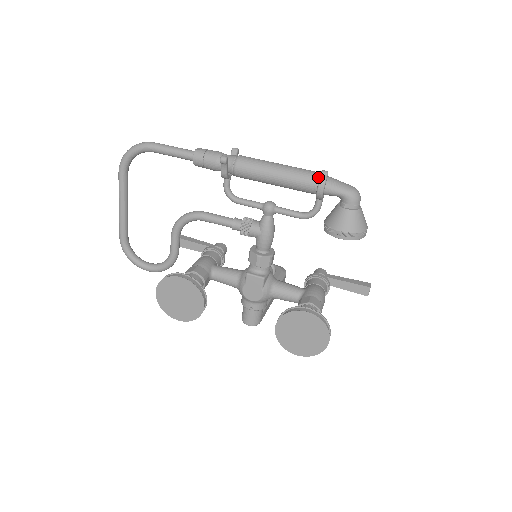
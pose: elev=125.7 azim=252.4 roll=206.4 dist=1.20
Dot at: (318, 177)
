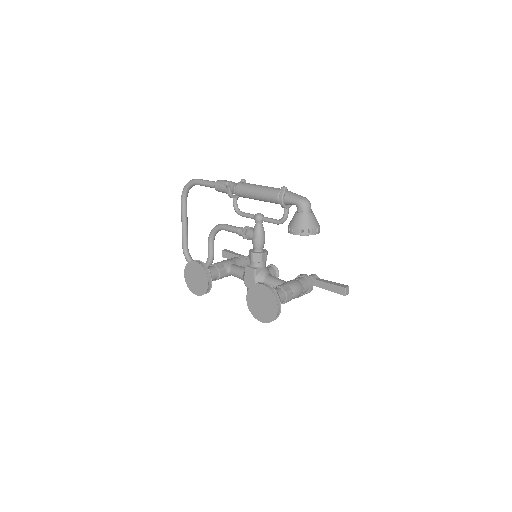
Dot at: (281, 191)
